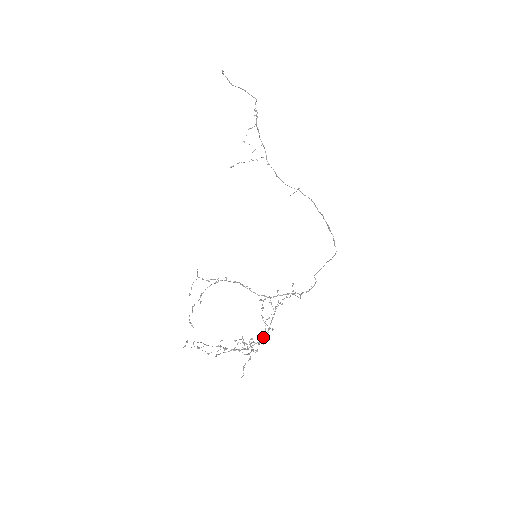
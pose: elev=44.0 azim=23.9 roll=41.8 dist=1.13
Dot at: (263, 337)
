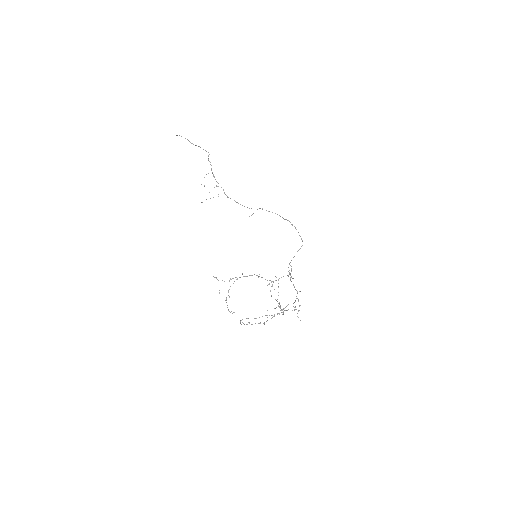
Dot at: (297, 298)
